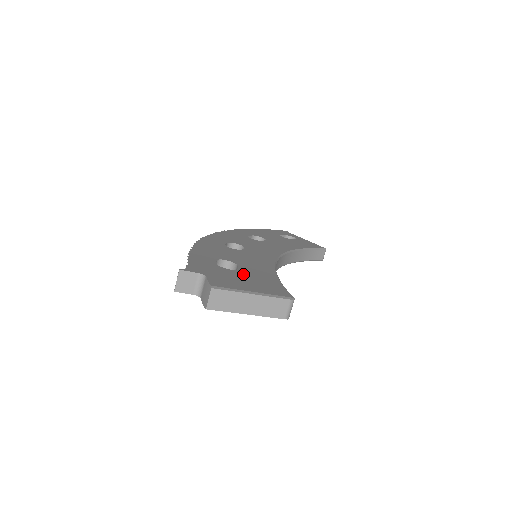
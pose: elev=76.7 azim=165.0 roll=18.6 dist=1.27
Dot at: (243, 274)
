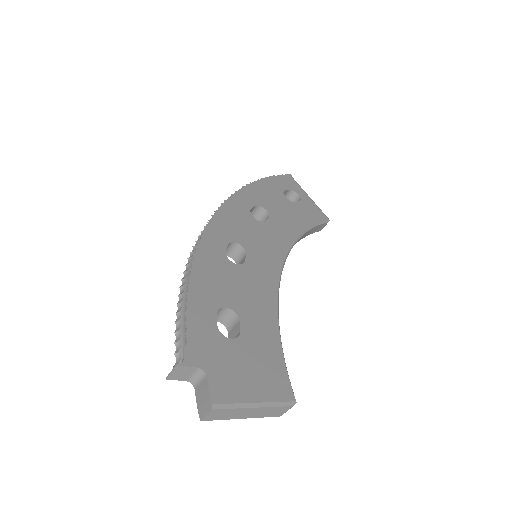
Dot at: (245, 349)
